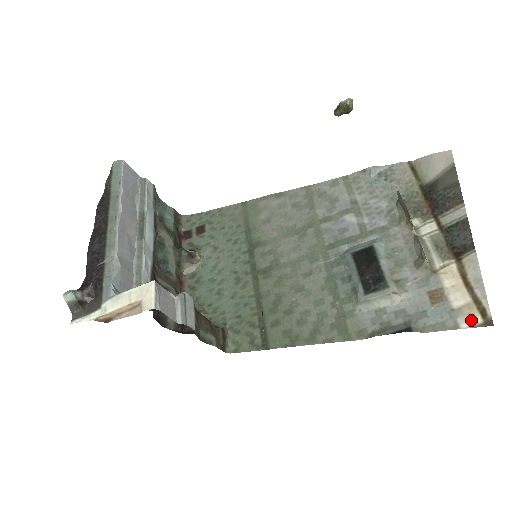
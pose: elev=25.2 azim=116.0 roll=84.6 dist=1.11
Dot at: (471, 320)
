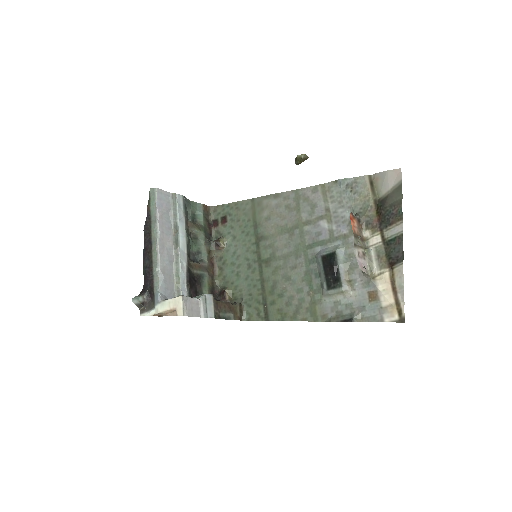
Dot at: (391, 317)
